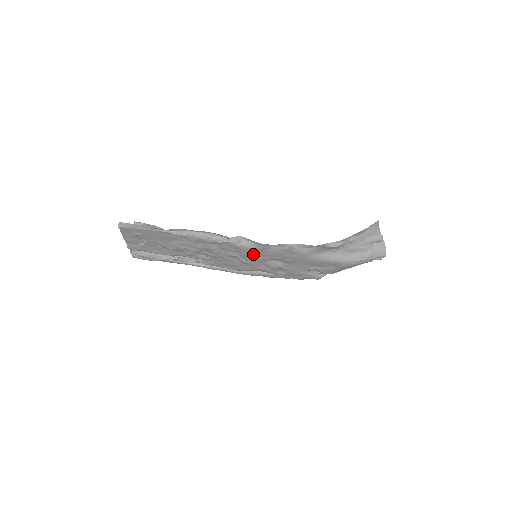
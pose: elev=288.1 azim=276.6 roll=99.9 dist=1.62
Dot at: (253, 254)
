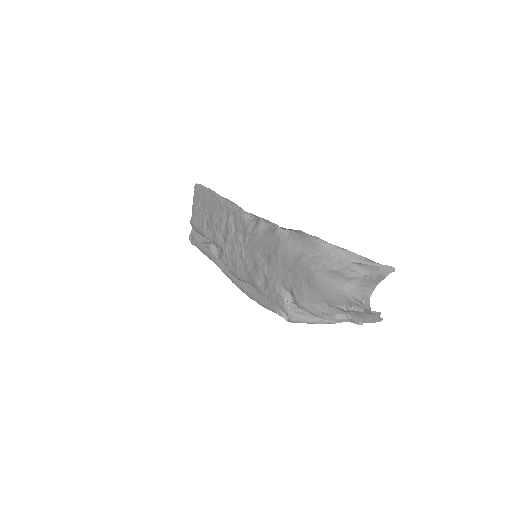
Dot at: (252, 240)
